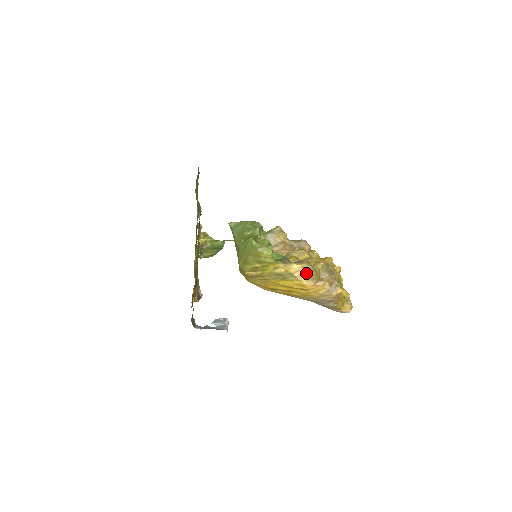
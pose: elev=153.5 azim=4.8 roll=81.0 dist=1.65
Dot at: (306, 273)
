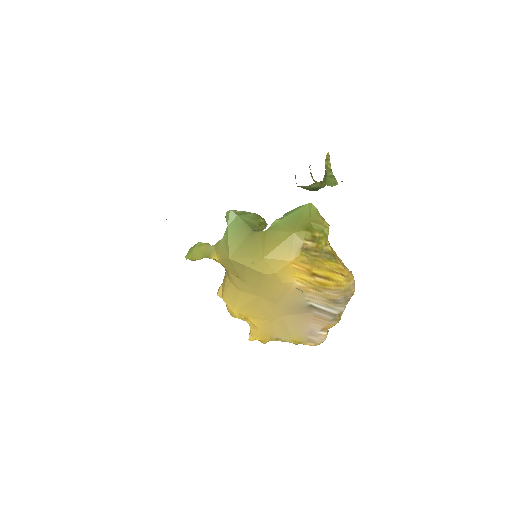
Dot at: (341, 260)
